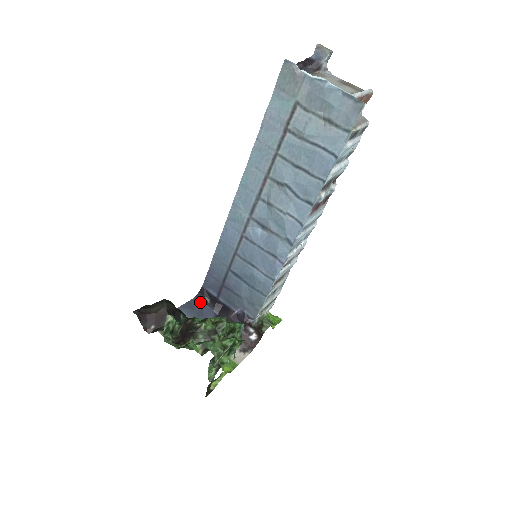
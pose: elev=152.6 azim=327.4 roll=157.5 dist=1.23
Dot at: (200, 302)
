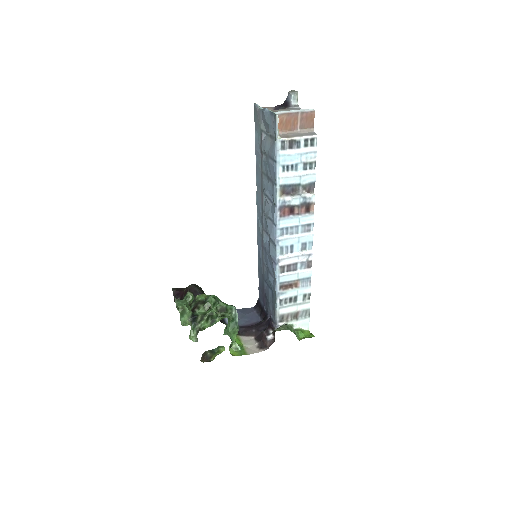
Dot at: (253, 310)
